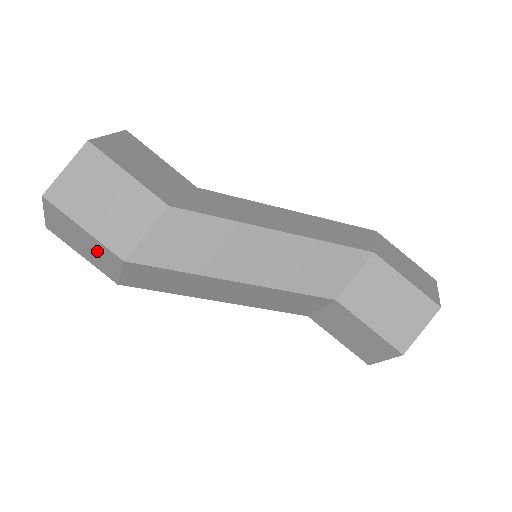
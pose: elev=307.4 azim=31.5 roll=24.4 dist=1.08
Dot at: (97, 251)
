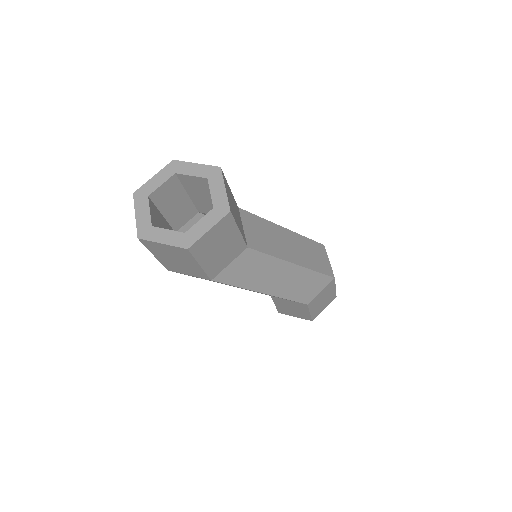
Dot at: occluded
